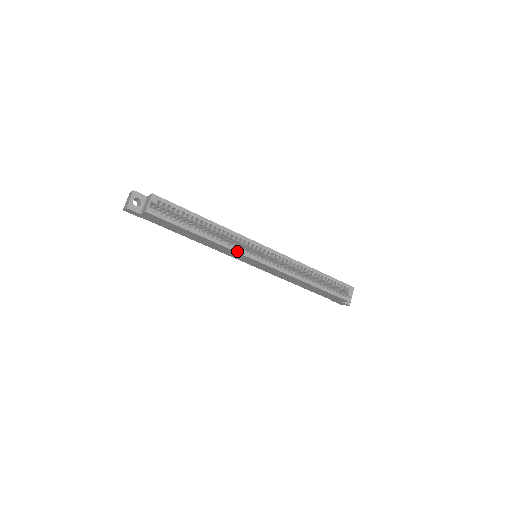
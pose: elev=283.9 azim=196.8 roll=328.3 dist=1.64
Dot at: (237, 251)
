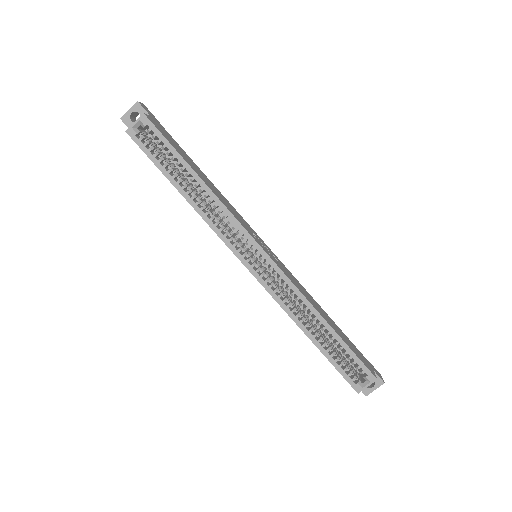
Dot at: (220, 235)
